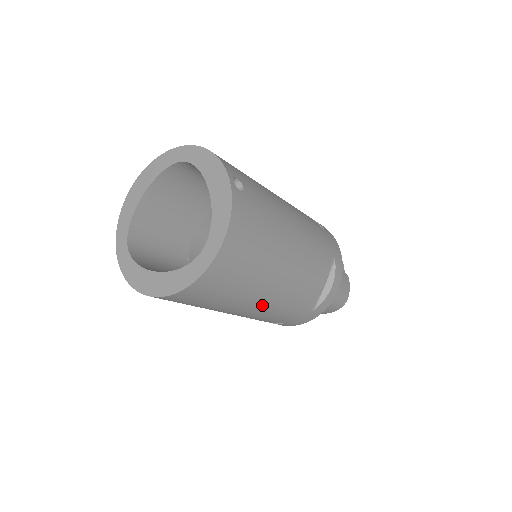
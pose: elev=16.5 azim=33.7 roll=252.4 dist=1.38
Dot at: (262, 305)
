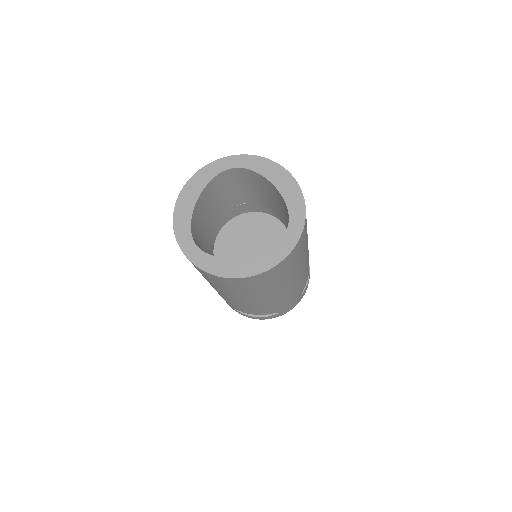
Dot at: (292, 285)
